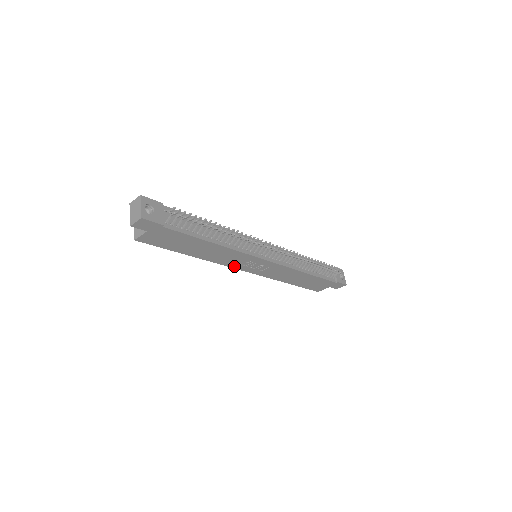
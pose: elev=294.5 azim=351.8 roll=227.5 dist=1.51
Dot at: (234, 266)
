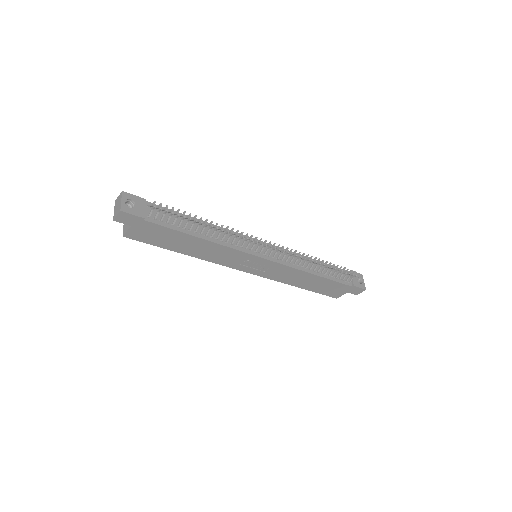
Dot at: (233, 266)
